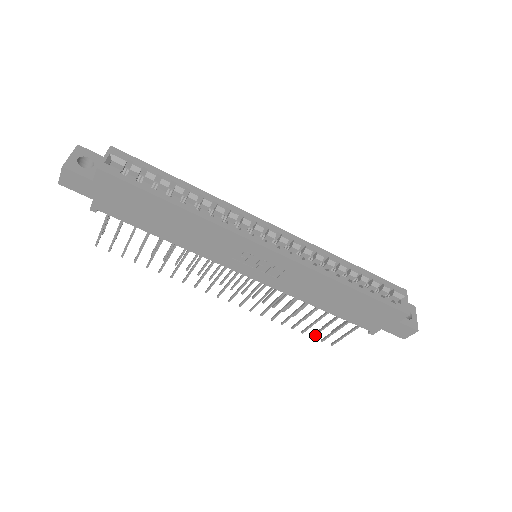
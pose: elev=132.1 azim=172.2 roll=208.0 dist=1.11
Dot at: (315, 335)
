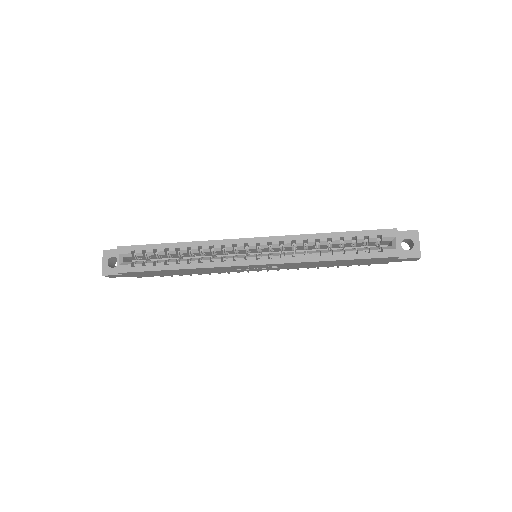
Dot at: occluded
